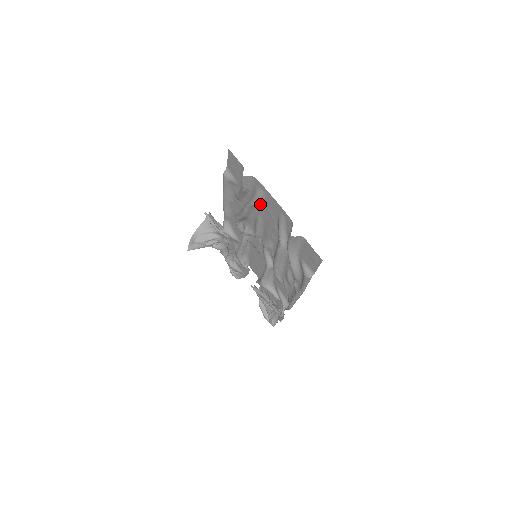
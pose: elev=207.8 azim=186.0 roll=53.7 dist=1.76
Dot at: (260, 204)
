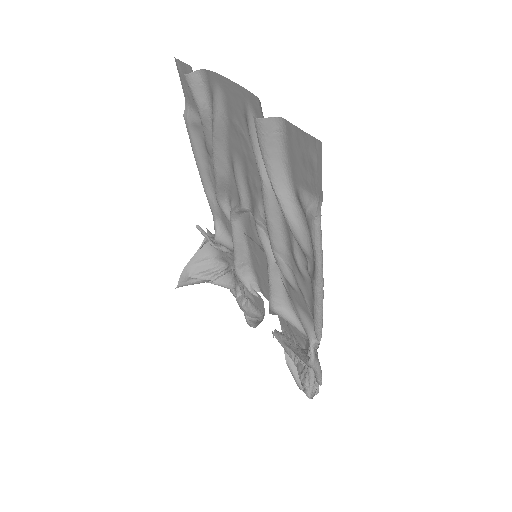
Dot at: (225, 124)
